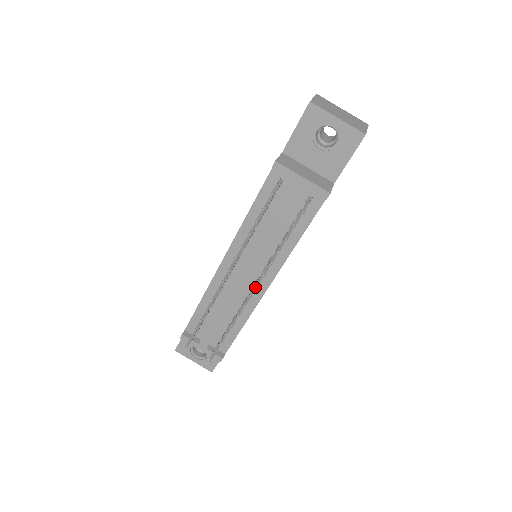
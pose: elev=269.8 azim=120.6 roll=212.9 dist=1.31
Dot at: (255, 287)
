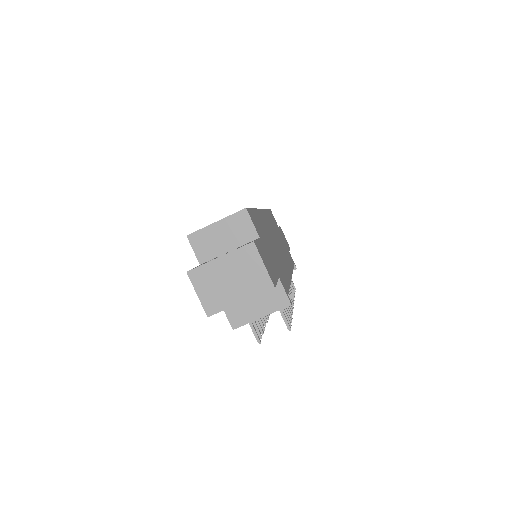
Dot at: occluded
